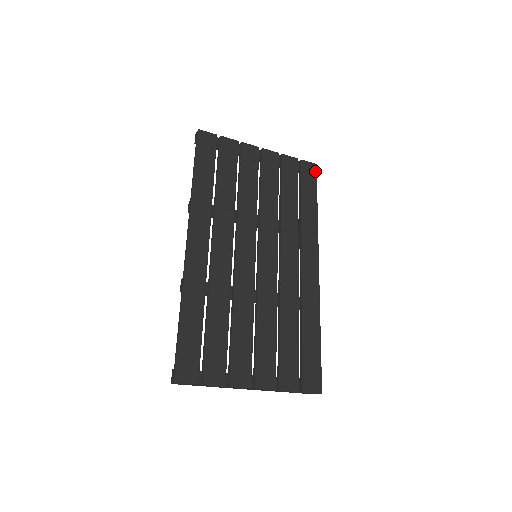
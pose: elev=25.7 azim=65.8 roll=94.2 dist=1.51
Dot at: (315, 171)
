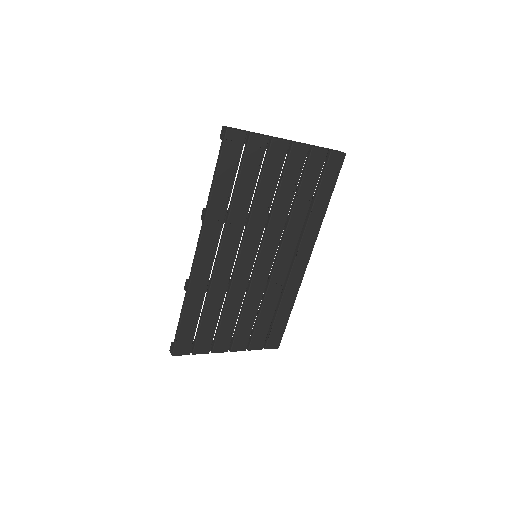
Dot at: (341, 163)
